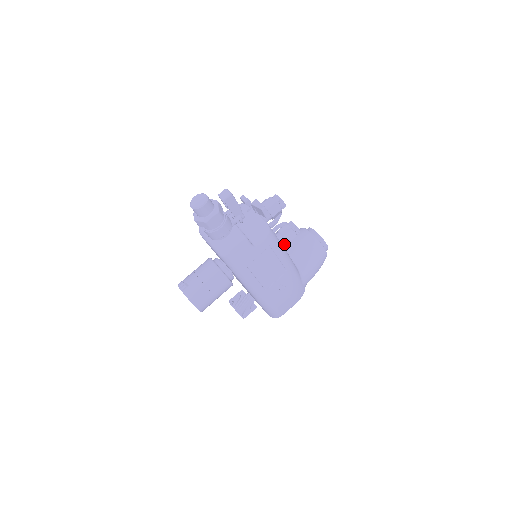
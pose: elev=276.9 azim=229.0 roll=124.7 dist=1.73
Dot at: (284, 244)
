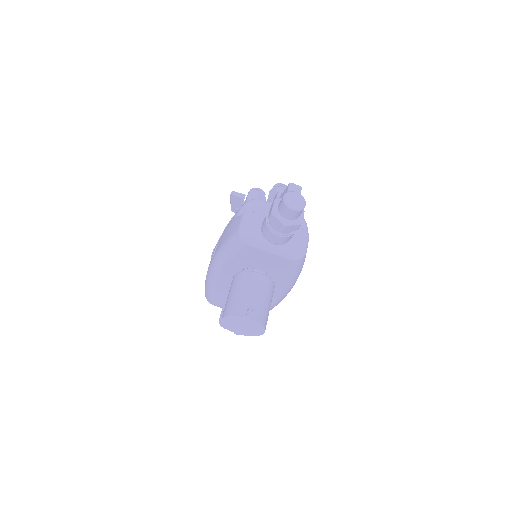
Dot at: occluded
